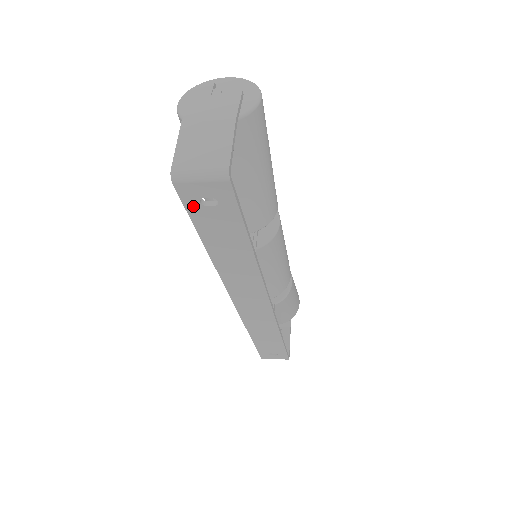
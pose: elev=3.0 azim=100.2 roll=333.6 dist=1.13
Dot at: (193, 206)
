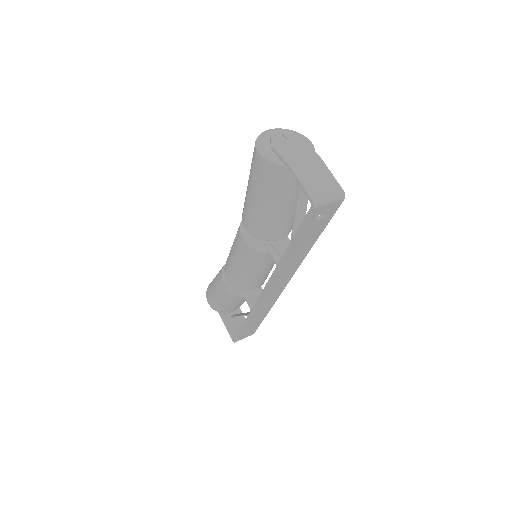
Dot at: (309, 222)
